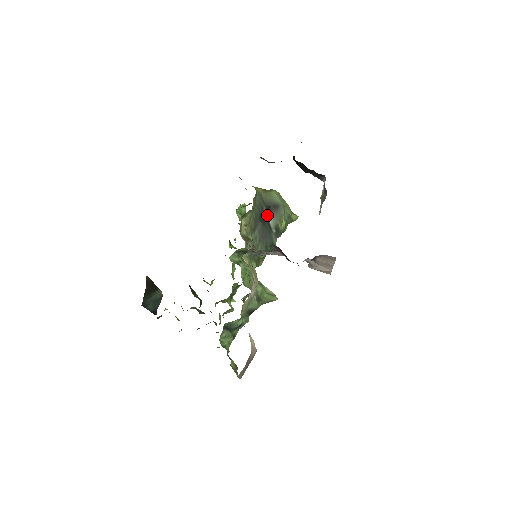
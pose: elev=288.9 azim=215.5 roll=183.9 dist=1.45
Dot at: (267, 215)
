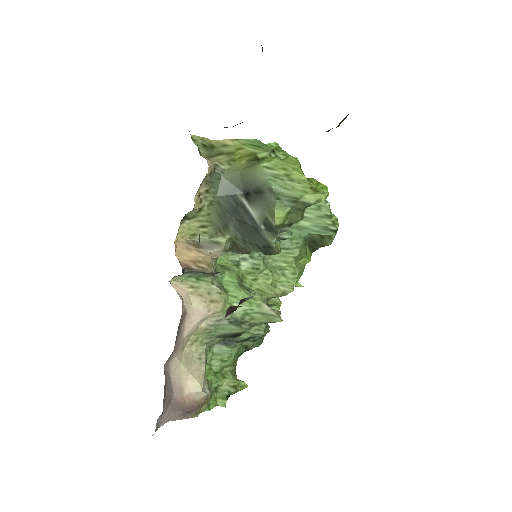
Dot at: (247, 205)
